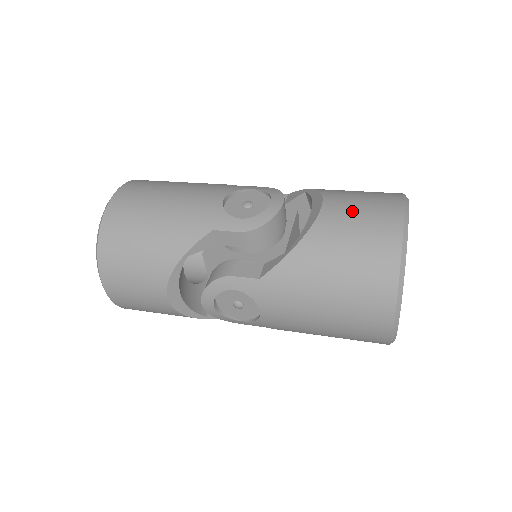
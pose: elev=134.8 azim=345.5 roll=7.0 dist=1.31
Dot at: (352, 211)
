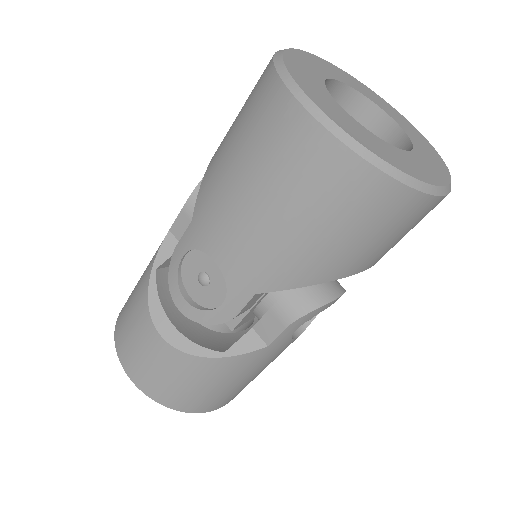
Dot at: occluded
